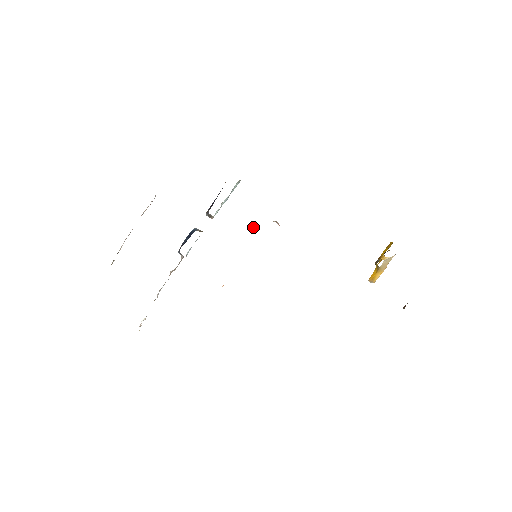
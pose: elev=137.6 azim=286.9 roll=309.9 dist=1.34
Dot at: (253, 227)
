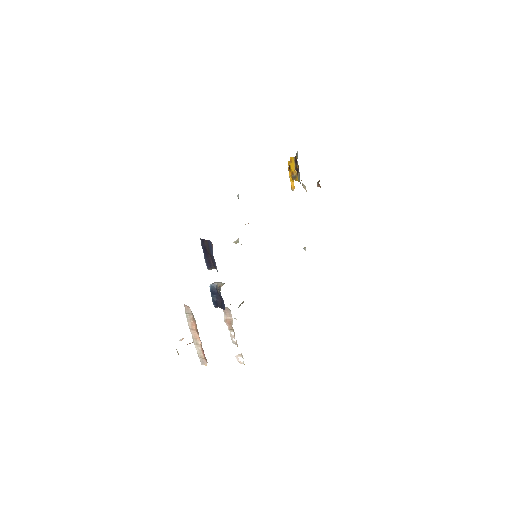
Dot at: occluded
